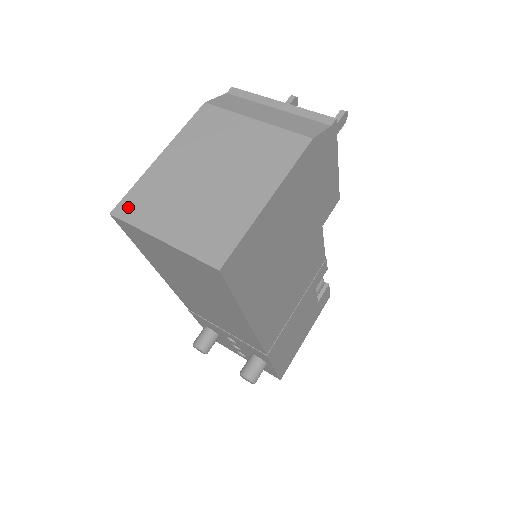
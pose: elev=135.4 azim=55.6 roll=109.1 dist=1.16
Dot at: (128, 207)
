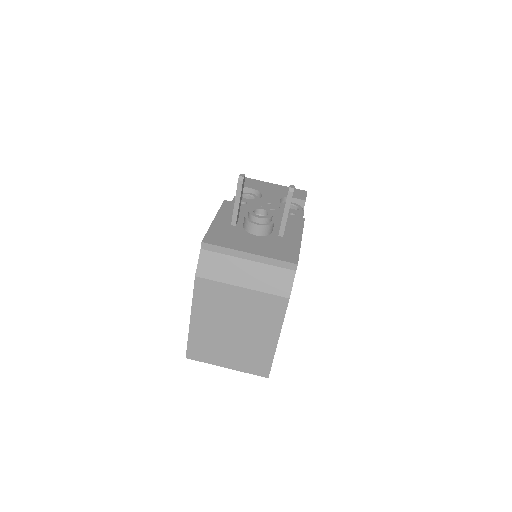
Dot at: (194, 354)
